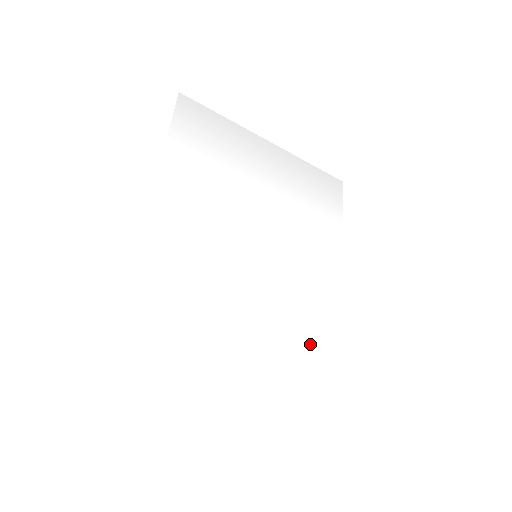
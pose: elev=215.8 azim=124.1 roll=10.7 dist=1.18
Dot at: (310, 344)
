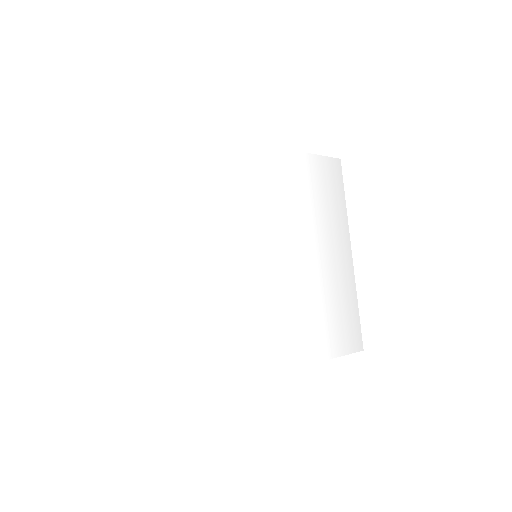
Dot at: (200, 344)
